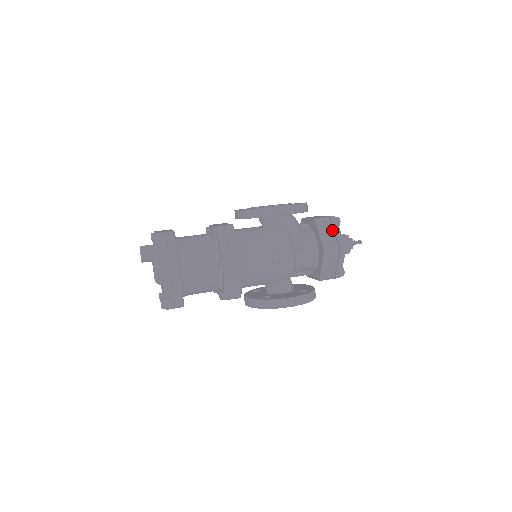
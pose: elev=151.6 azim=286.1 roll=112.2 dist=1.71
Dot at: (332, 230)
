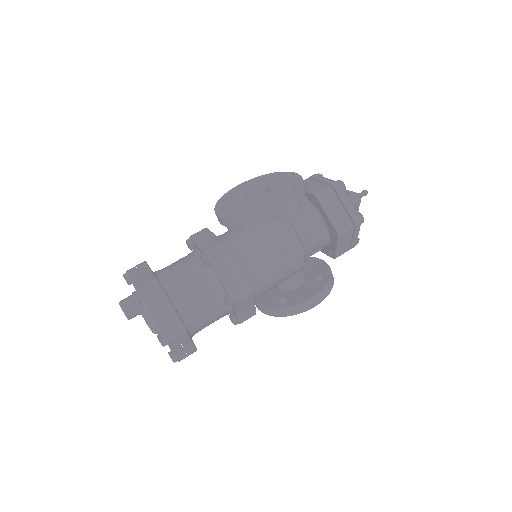
Dot at: (340, 203)
